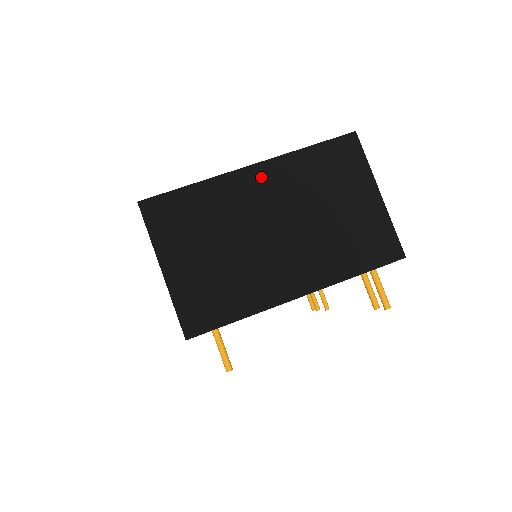
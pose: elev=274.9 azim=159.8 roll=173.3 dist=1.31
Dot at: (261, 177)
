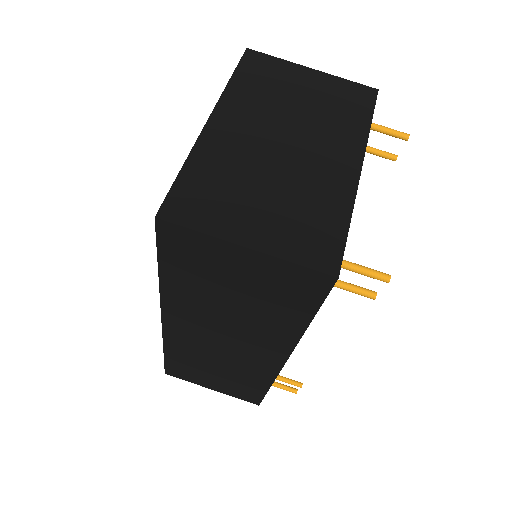
Dot at: (226, 120)
